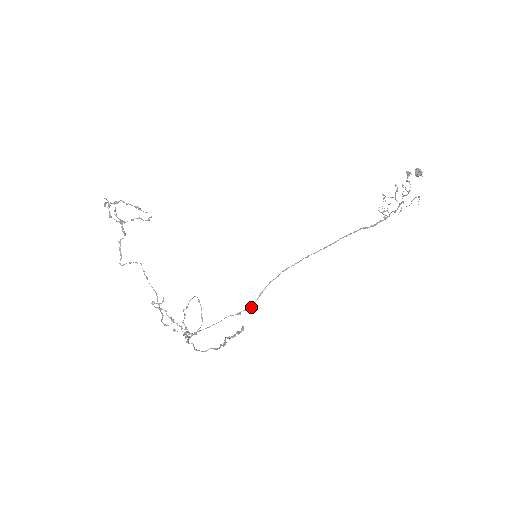
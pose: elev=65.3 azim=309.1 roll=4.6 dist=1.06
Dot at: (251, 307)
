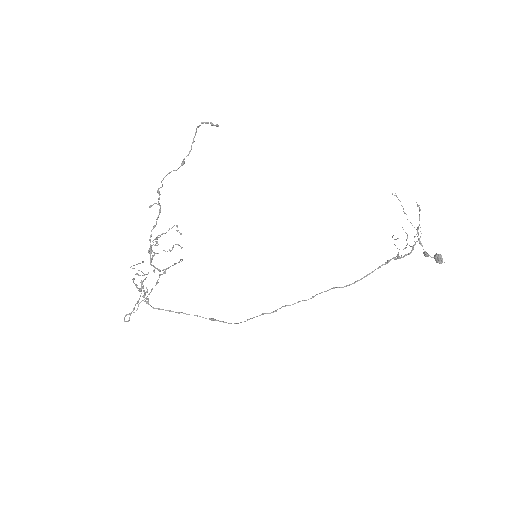
Dot at: (230, 323)
